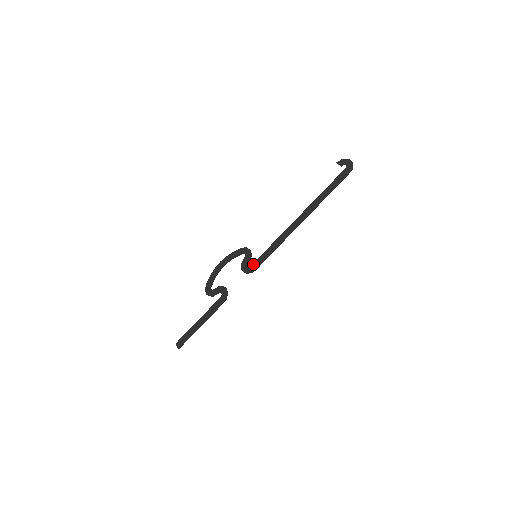
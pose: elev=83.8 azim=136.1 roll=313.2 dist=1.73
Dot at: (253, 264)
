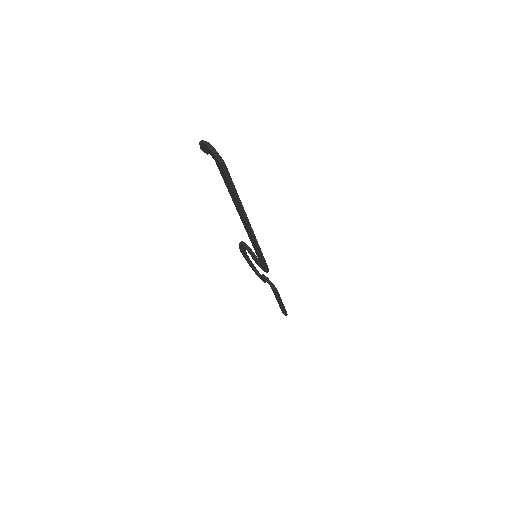
Dot at: occluded
